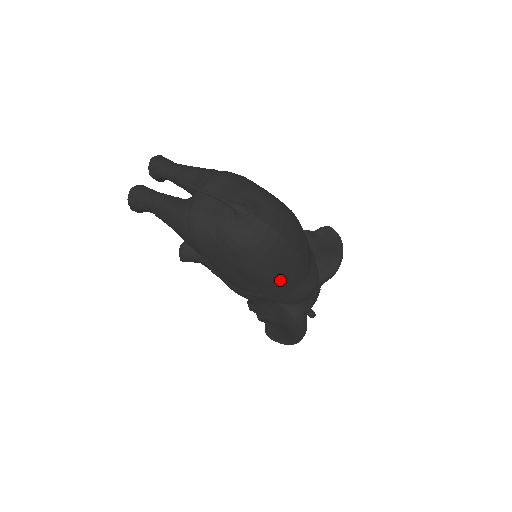
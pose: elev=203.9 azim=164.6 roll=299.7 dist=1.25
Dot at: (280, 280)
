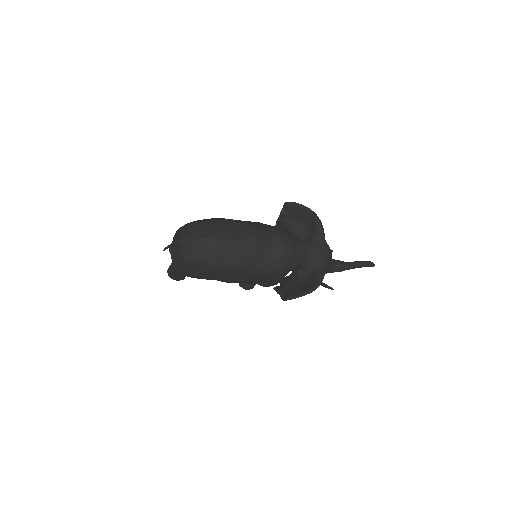
Dot at: (238, 261)
